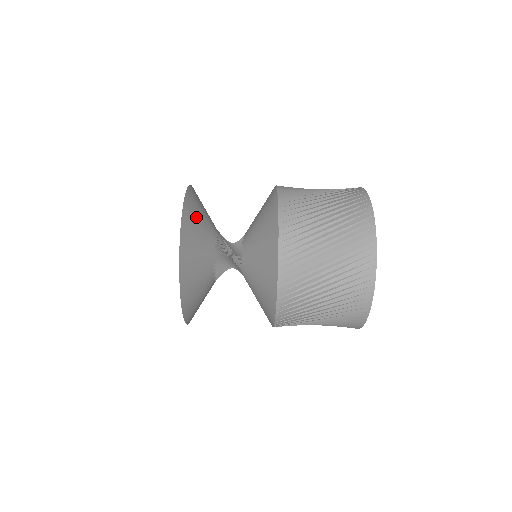
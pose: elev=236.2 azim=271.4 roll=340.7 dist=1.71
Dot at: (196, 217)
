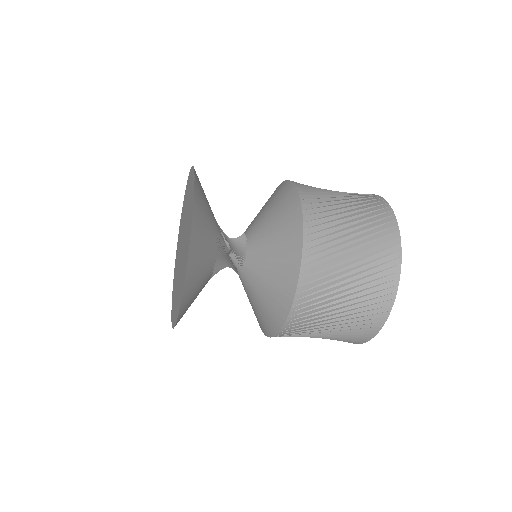
Dot at: (204, 207)
